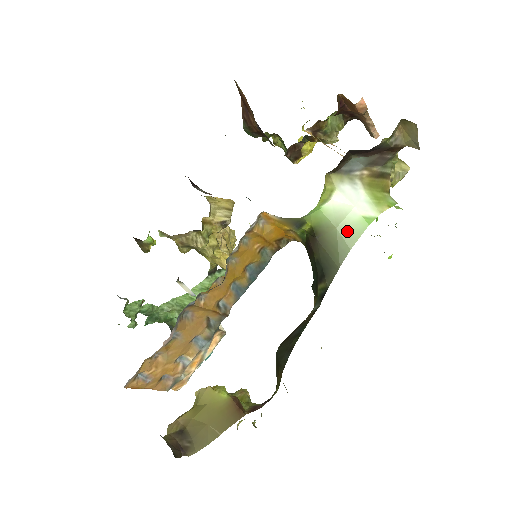
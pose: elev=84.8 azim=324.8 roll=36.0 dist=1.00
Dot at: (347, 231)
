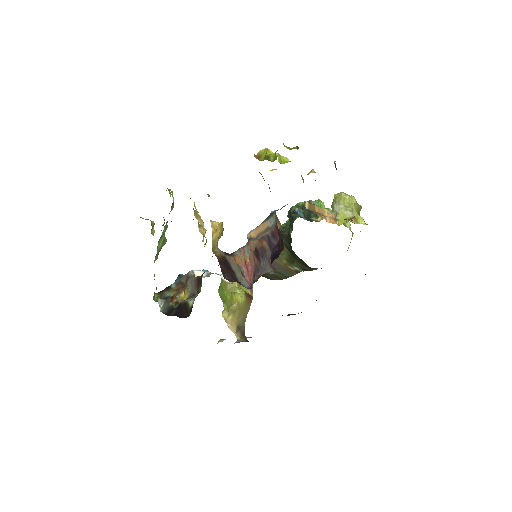
Dot at: occluded
